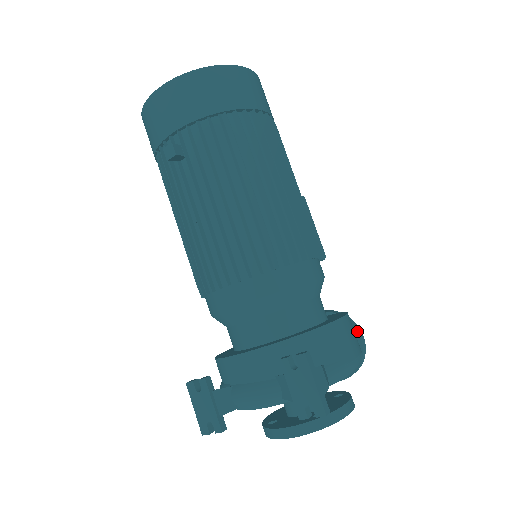
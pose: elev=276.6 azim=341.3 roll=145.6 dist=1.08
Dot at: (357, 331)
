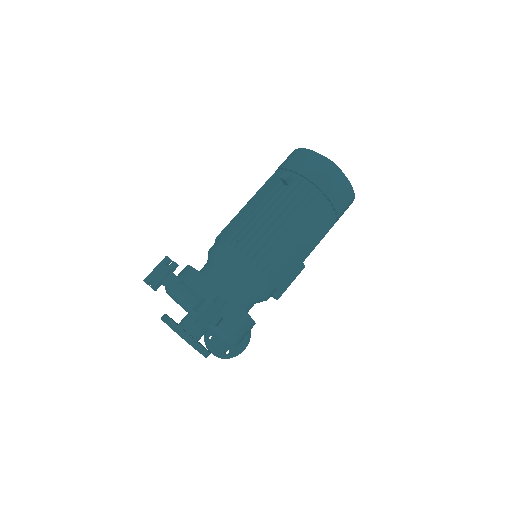
Dot at: (246, 343)
